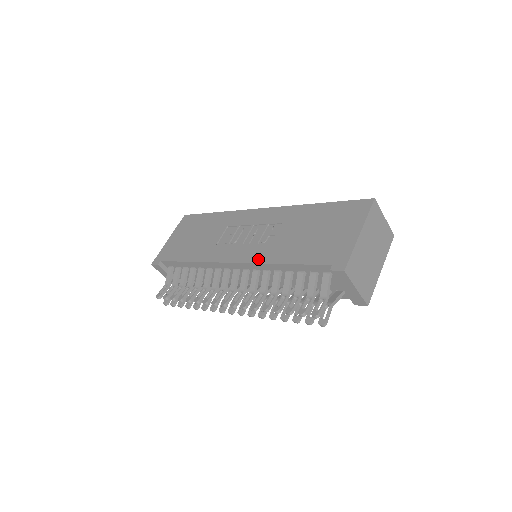
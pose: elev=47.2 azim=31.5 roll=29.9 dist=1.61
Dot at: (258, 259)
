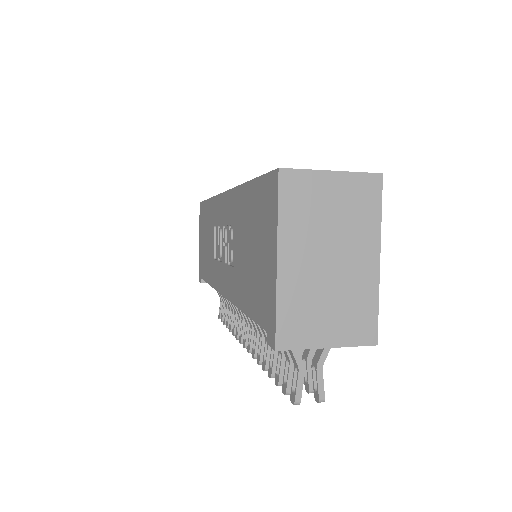
Dot at: (231, 296)
